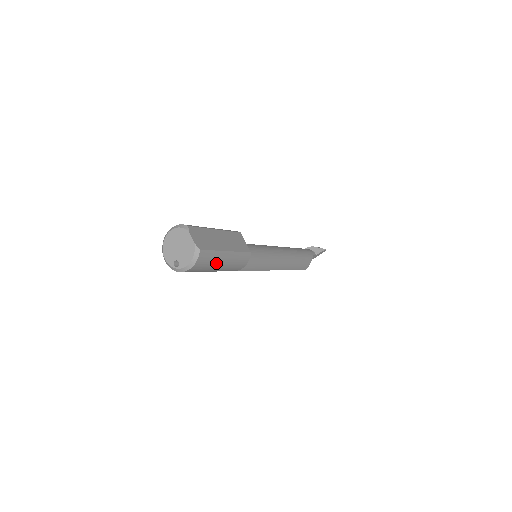
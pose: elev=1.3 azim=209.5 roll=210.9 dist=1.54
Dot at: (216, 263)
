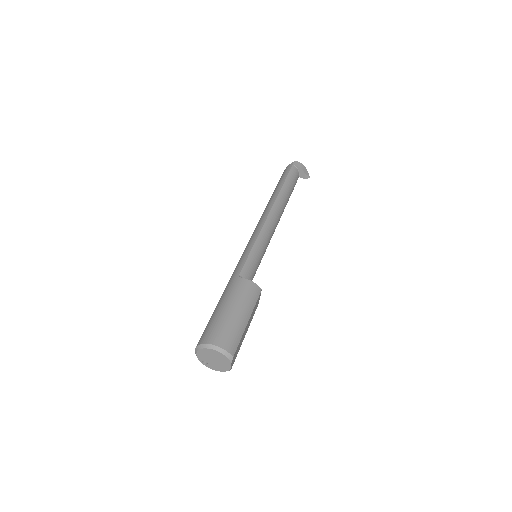
Dot at: occluded
